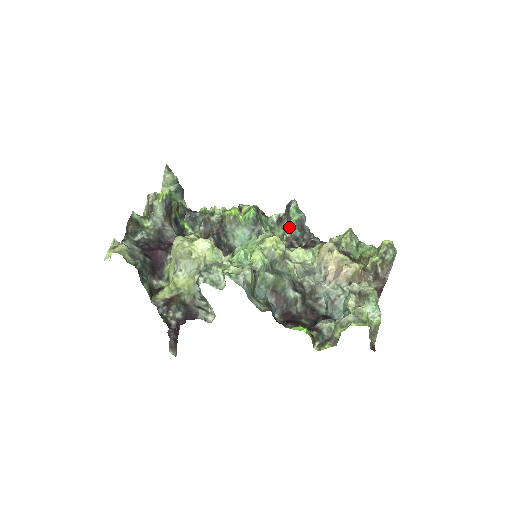
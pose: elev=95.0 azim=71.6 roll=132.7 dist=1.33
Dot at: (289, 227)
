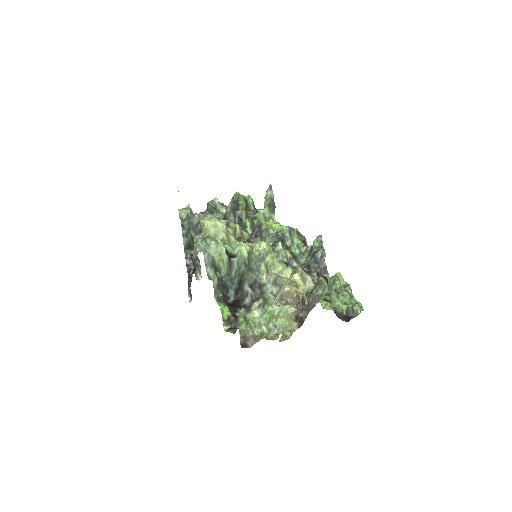
Dot at: (310, 257)
